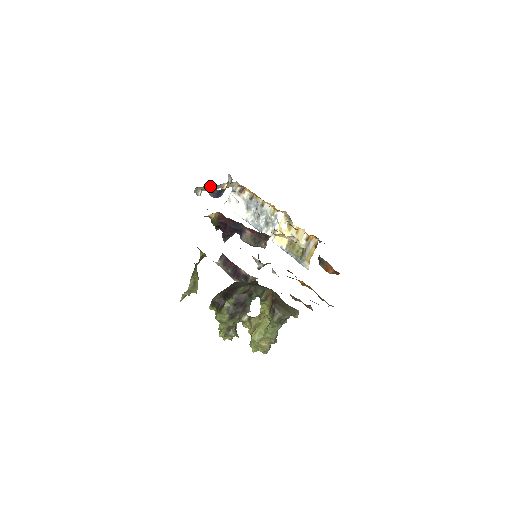
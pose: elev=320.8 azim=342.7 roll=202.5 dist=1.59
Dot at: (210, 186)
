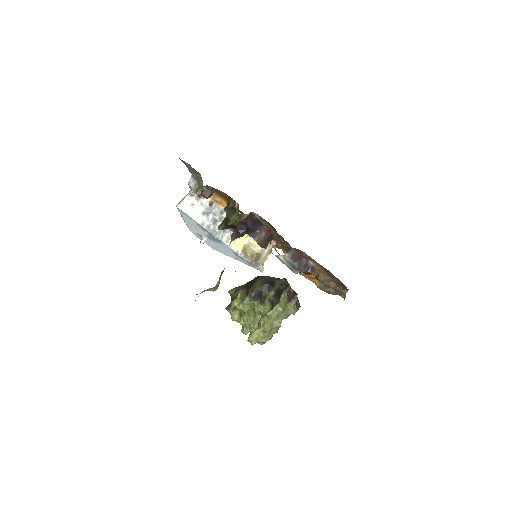
Dot at: occluded
